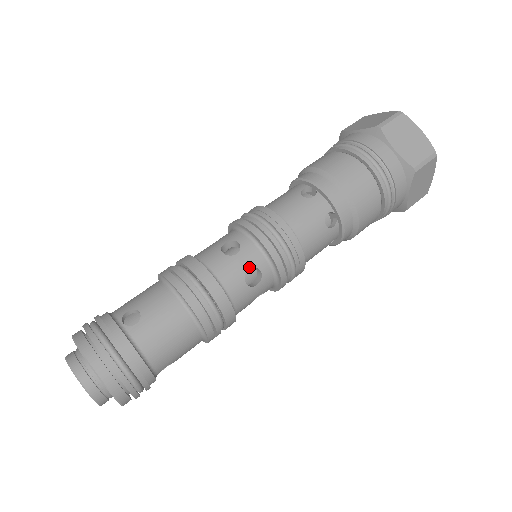
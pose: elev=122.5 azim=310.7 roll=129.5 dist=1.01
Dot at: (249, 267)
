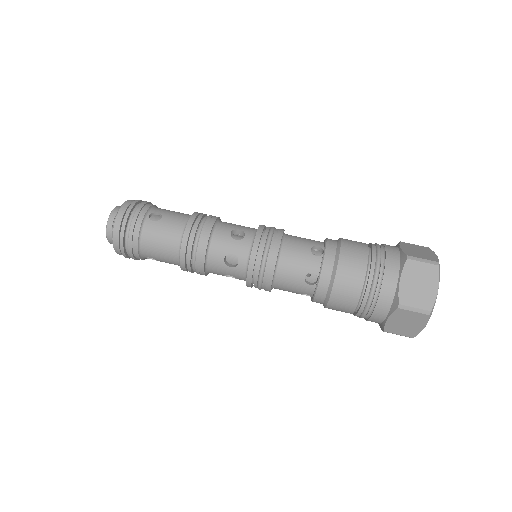
Dot at: (234, 253)
